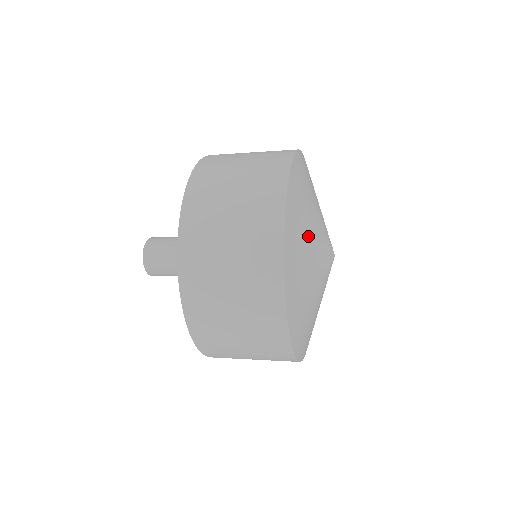
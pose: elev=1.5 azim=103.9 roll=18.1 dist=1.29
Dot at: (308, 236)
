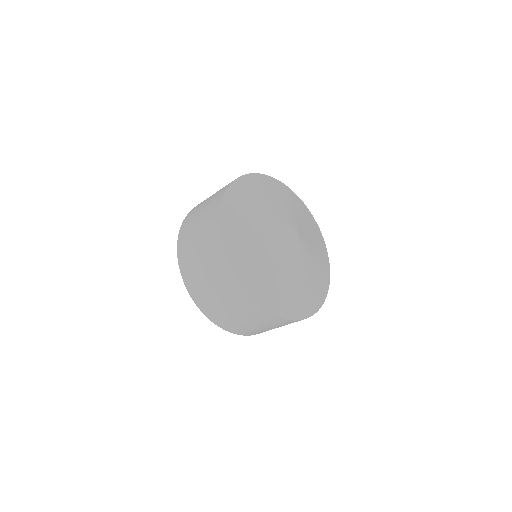
Dot at: (276, 198)
